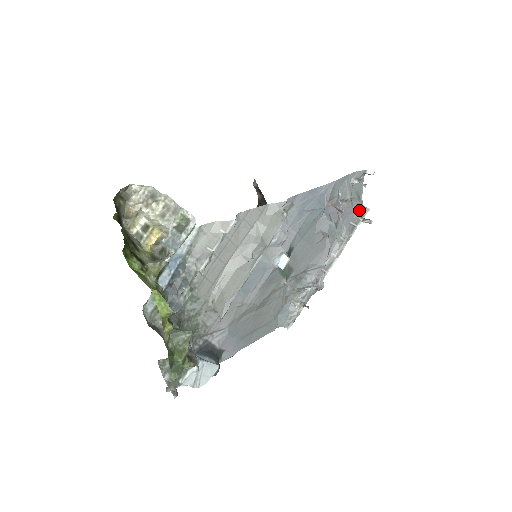
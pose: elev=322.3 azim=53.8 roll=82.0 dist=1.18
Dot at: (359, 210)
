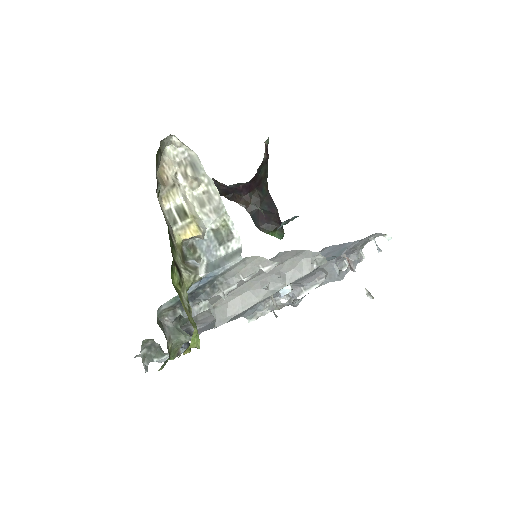
Dot at: (357, 254)
